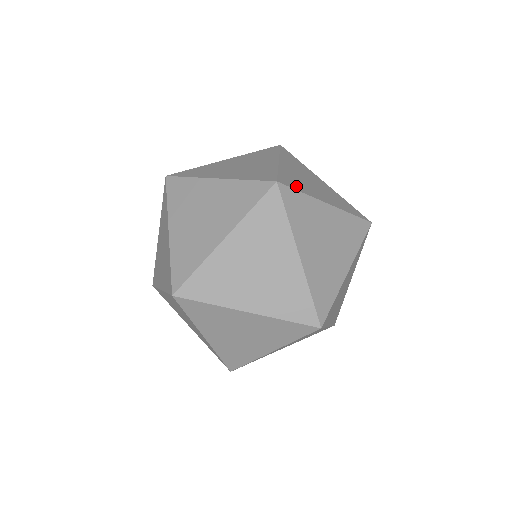
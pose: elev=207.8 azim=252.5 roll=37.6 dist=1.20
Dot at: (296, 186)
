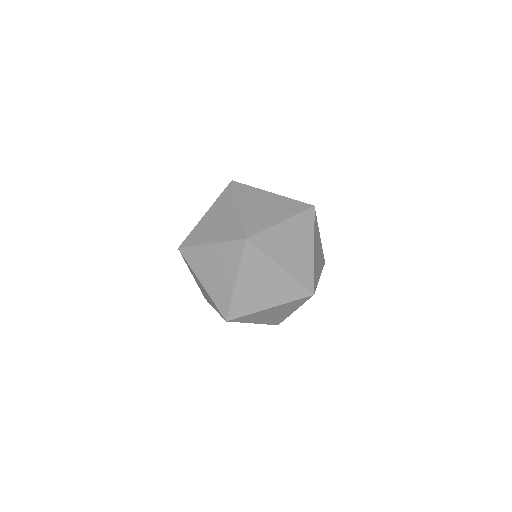
Dot at: occluded
